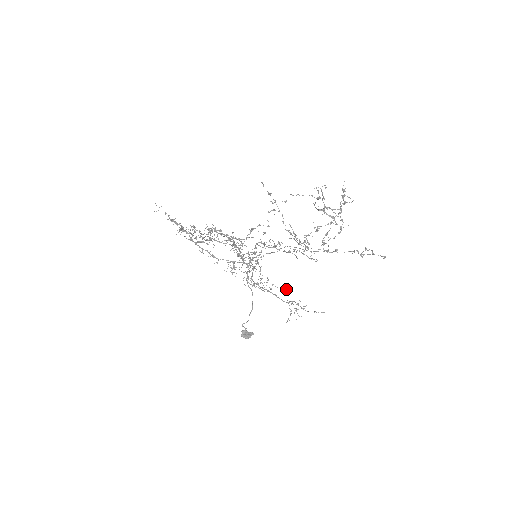
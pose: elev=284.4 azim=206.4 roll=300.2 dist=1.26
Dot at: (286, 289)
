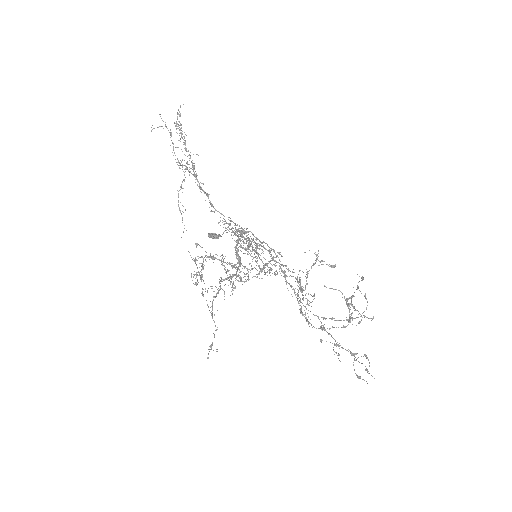
Dot at: occluded
